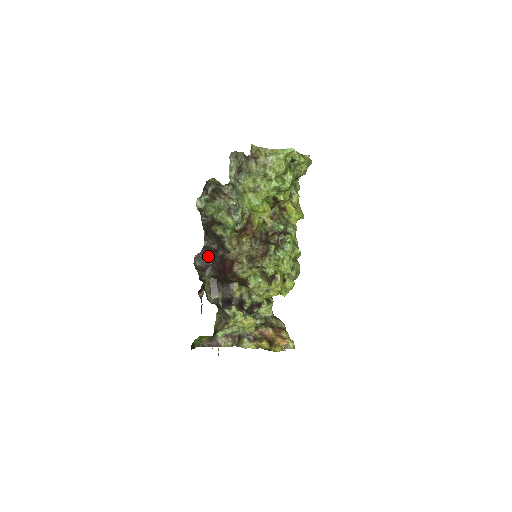
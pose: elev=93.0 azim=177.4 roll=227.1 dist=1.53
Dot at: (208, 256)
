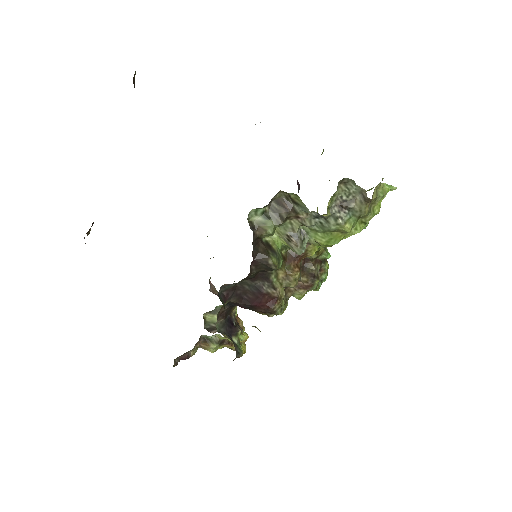
Dot at: (237, 283)
